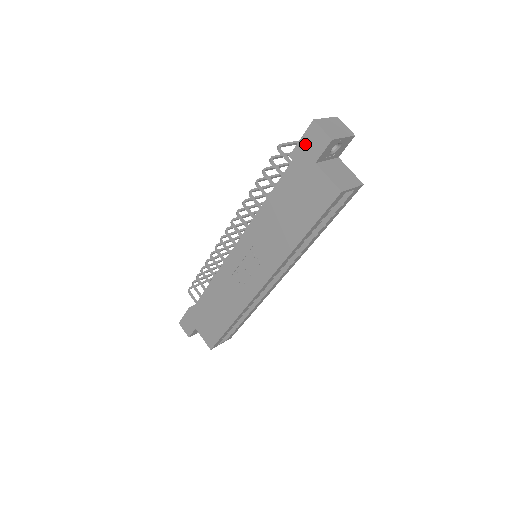
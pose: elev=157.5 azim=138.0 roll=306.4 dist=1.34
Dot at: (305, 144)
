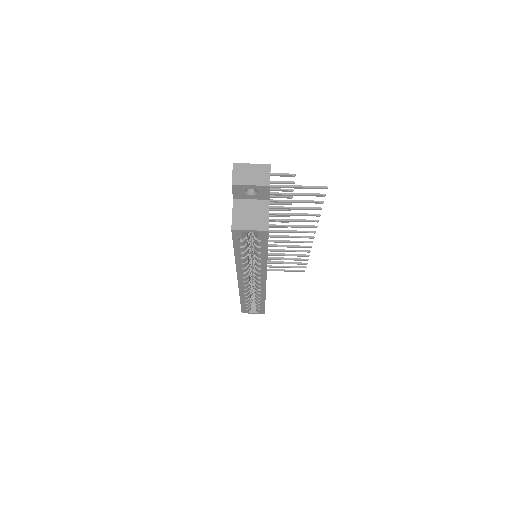
Dot at: occluded
